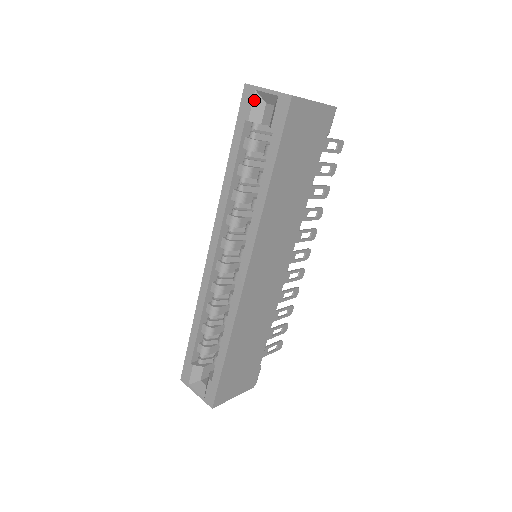
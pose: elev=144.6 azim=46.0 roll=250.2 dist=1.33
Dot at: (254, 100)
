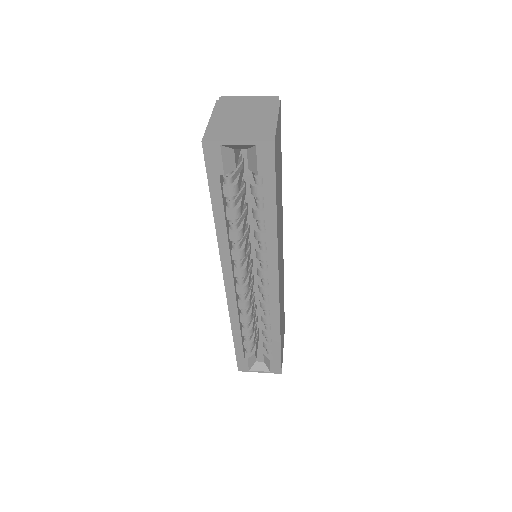
Dot at: (222, 154)
